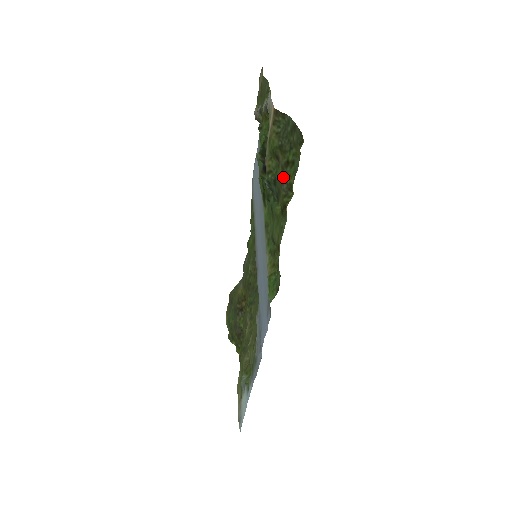
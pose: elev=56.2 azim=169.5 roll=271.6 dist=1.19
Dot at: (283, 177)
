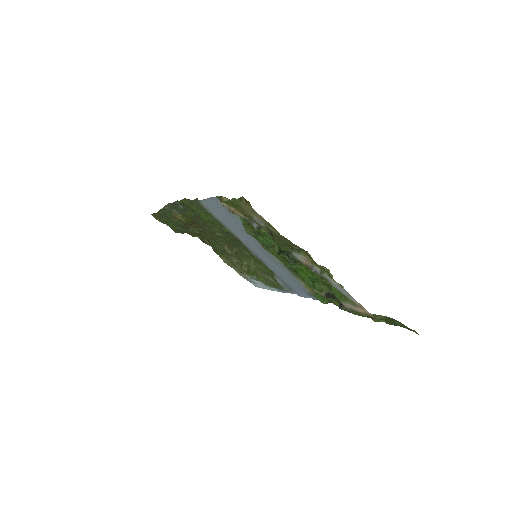
Dot at: occluded
